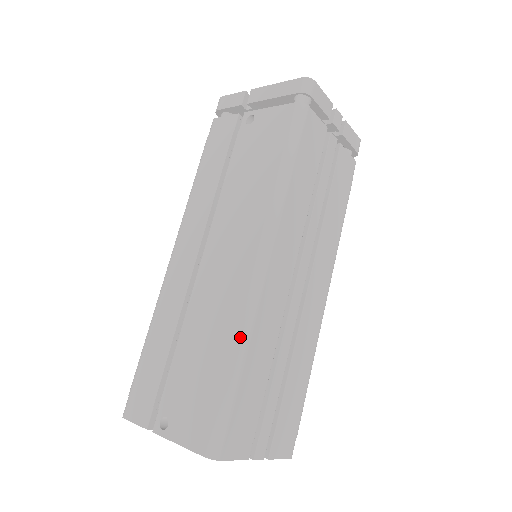
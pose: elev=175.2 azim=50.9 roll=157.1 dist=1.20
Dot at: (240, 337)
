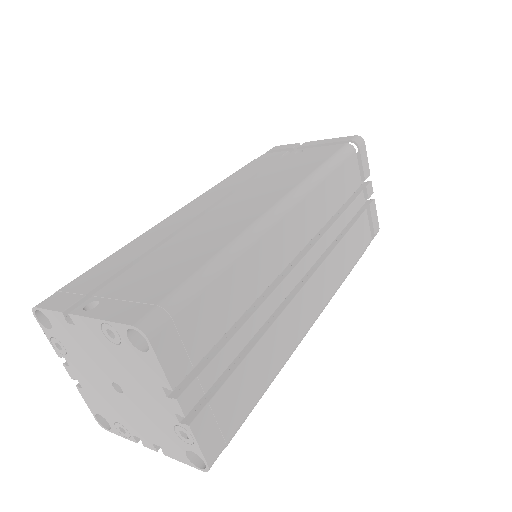
Dot at: (233, 245)
